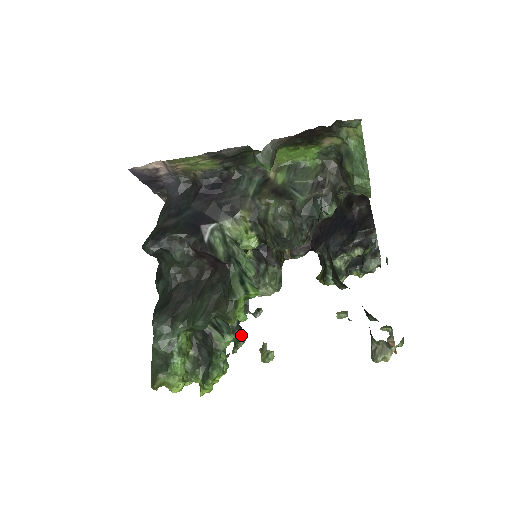
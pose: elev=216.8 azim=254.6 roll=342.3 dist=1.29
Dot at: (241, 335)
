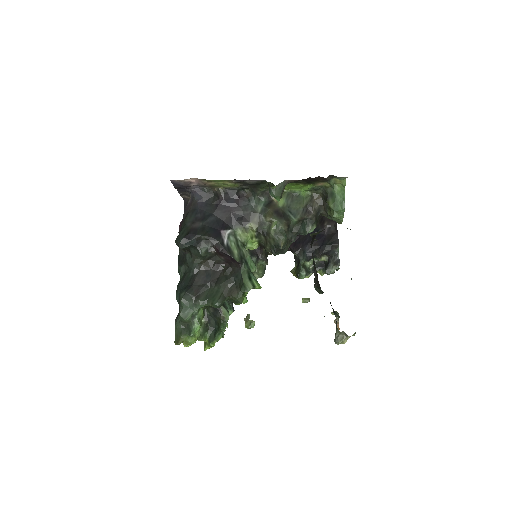
Dot at: occluded
